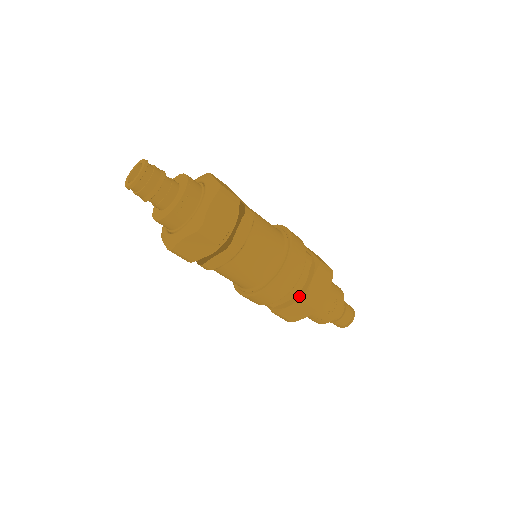
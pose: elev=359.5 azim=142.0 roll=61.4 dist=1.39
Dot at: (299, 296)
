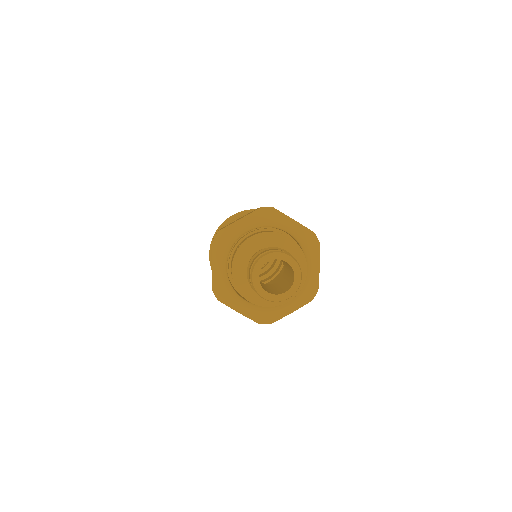
Dot at: occluded
